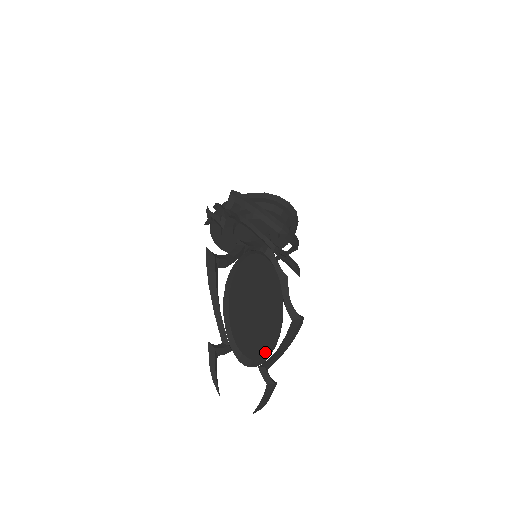
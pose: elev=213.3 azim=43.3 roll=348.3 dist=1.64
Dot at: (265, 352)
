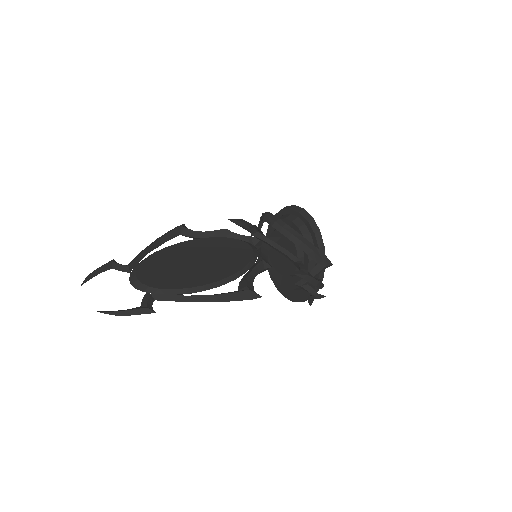
Dot at: (164, 286)
